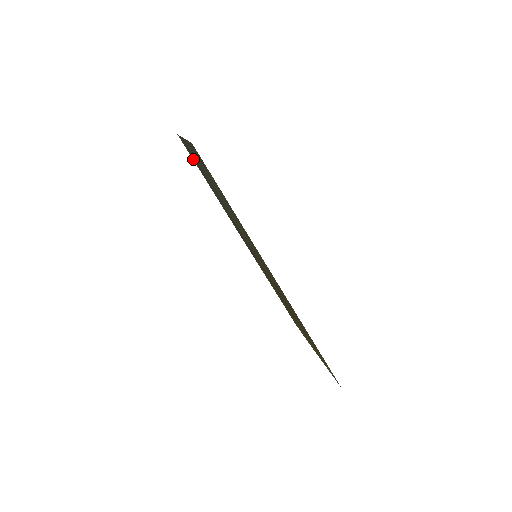
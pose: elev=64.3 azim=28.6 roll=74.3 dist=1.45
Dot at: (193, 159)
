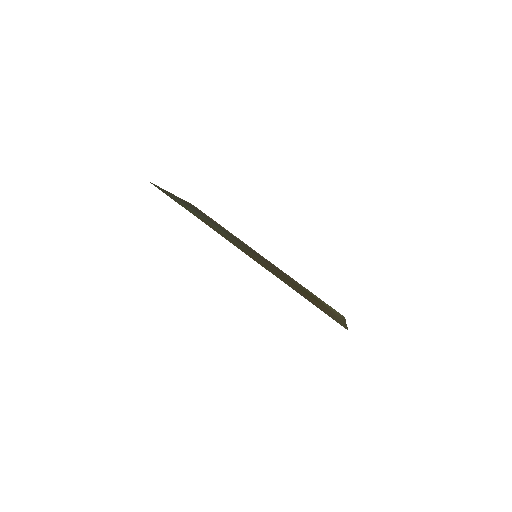
Dot at: (202, 213)
